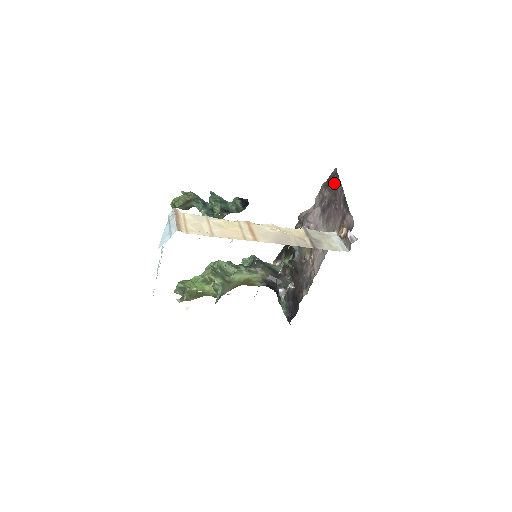
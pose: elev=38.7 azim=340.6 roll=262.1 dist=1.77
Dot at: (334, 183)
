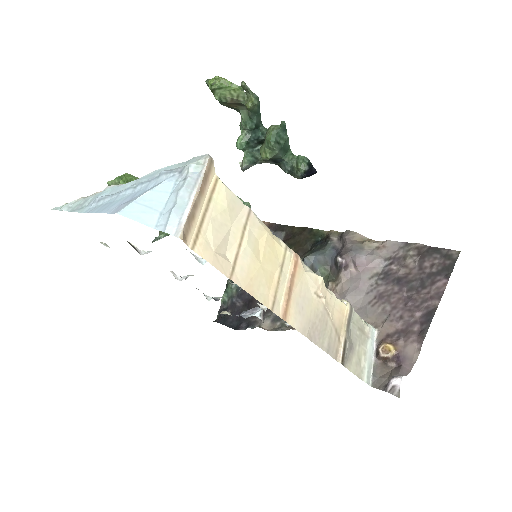
Dot at: (437, 268)
